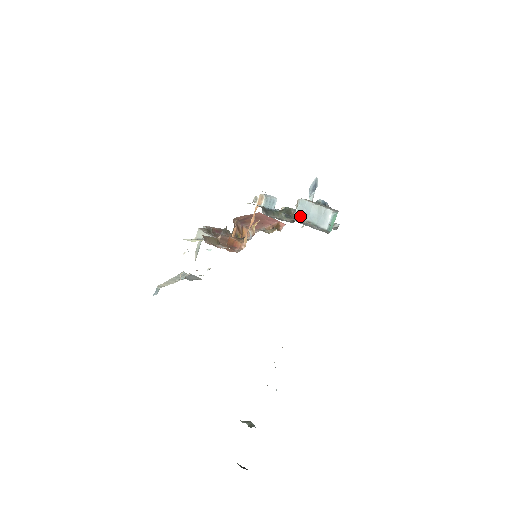
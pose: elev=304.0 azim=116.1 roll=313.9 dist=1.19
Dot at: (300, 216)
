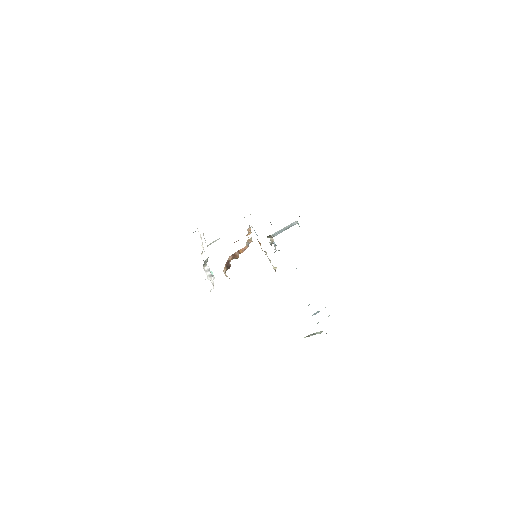
Dot at: occluded
